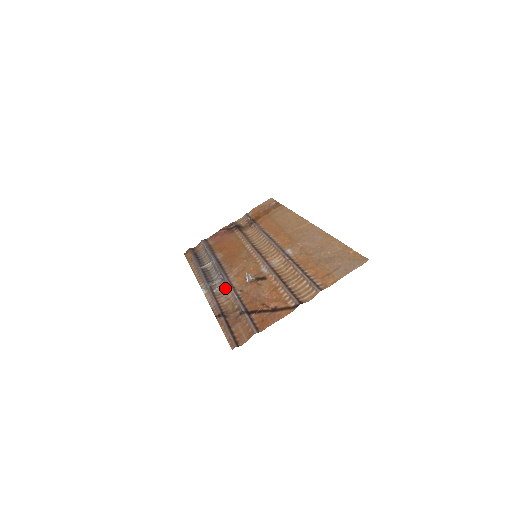
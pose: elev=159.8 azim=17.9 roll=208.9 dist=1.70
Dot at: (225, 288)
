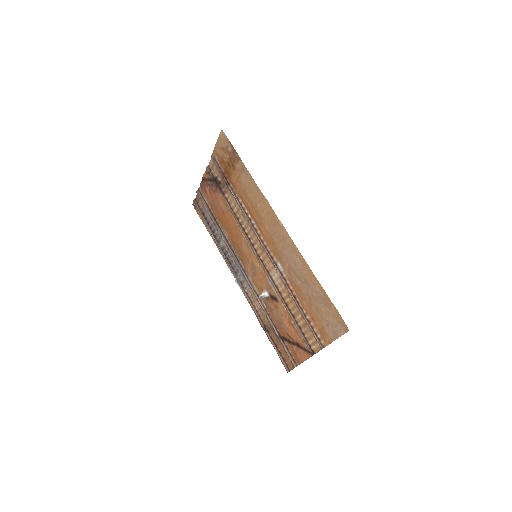
Dot at: (252, 292)
